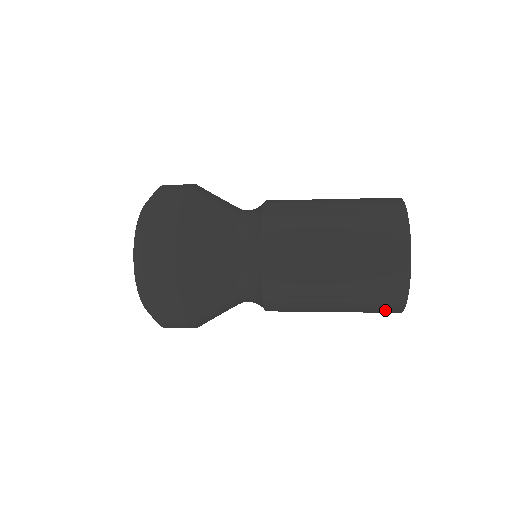
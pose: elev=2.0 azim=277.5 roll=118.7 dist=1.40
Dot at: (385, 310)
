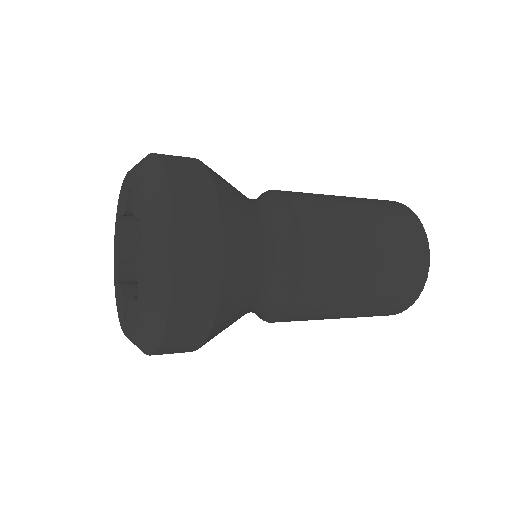
Dot at: (381, 315)
